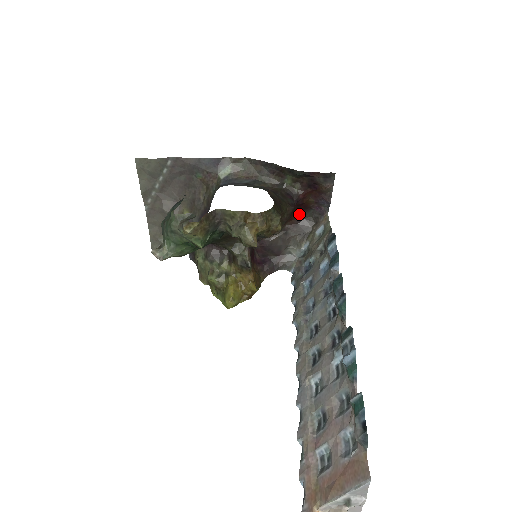
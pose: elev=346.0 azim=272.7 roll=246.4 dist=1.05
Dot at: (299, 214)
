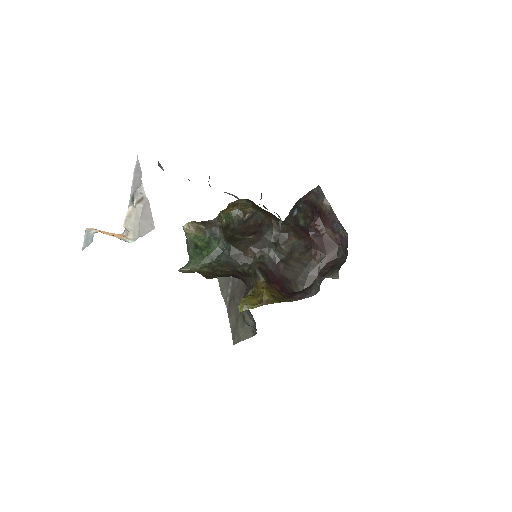
Dot at: (331, 255)
